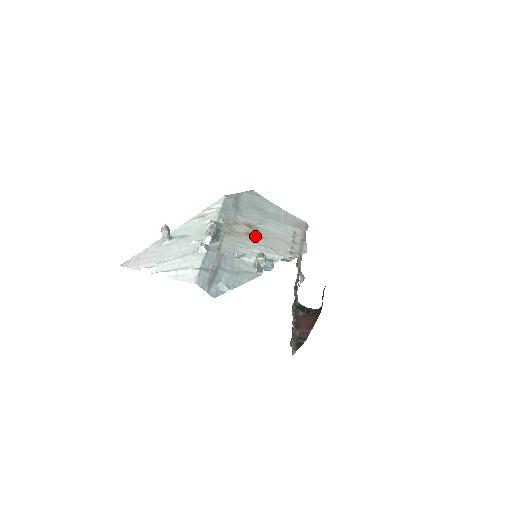
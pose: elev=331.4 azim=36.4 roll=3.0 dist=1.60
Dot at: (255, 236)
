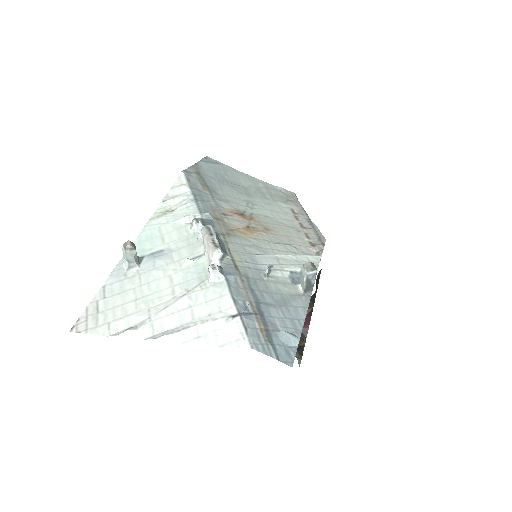
Dot at: (259, 230)
